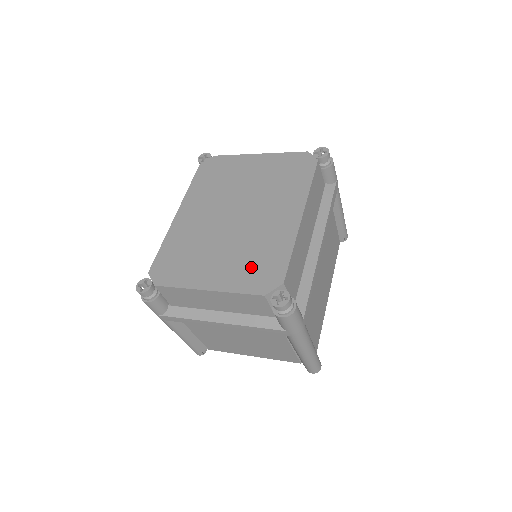
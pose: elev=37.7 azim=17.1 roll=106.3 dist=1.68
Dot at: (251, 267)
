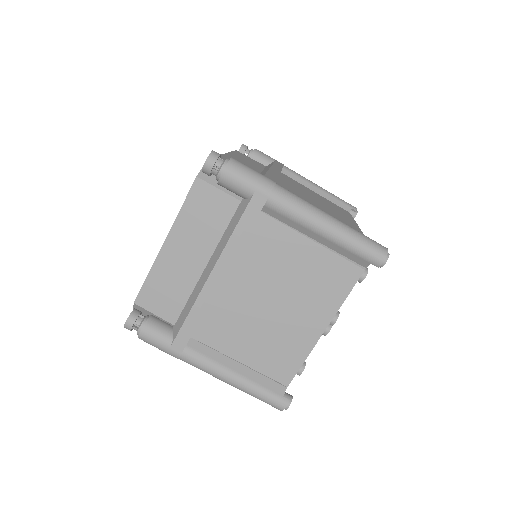
Dot at: occluded
